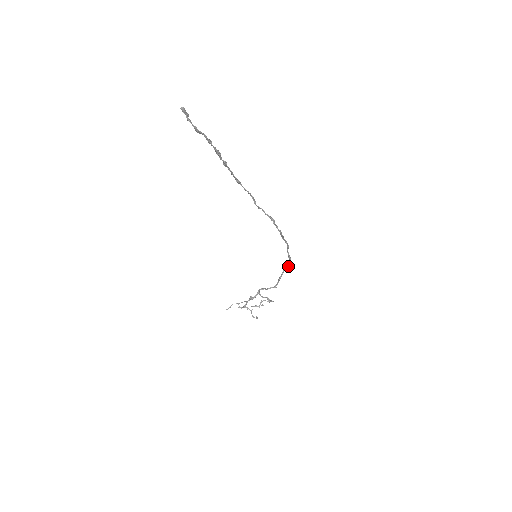
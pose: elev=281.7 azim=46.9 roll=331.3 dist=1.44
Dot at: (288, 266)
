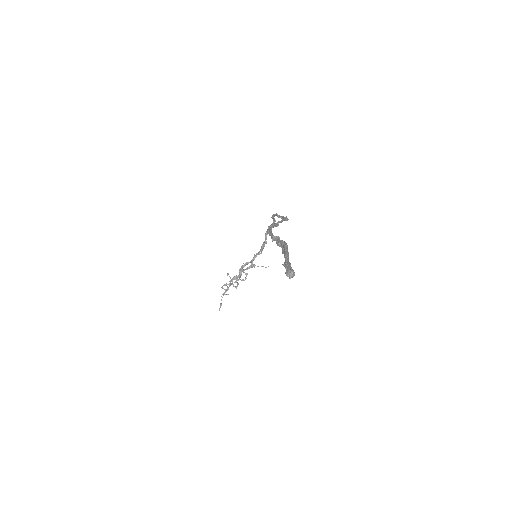
Dot at: occluded
